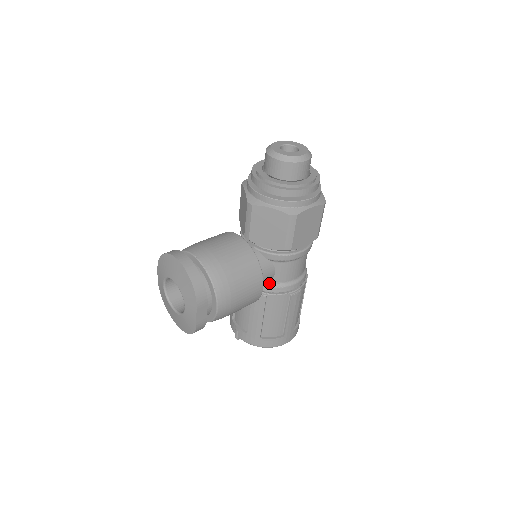
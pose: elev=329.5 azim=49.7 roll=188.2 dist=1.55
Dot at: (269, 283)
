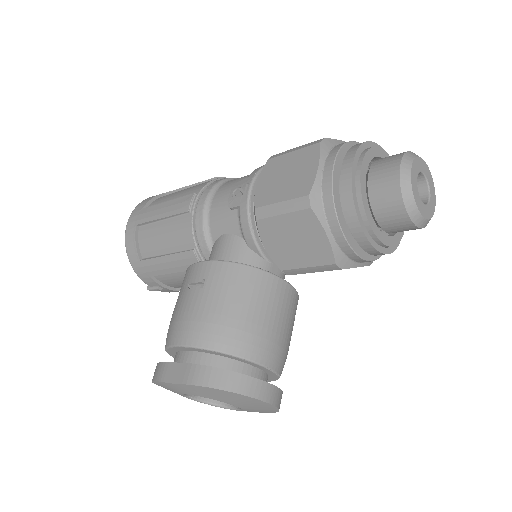
Dot at: occluded
